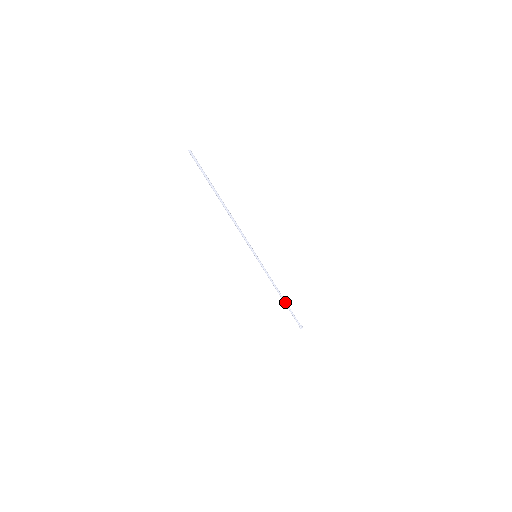
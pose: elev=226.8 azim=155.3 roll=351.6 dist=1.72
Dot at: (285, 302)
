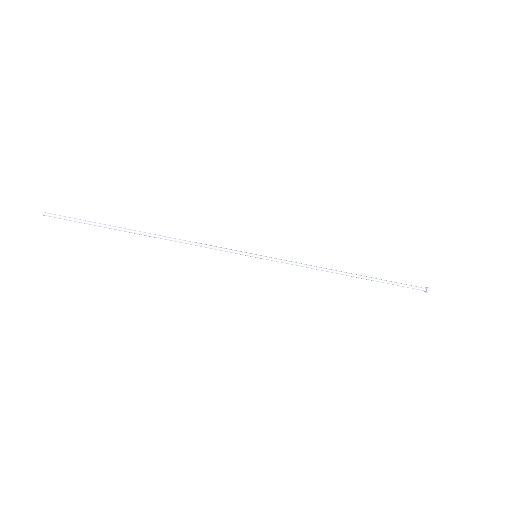
Dot at: (363, 278)
